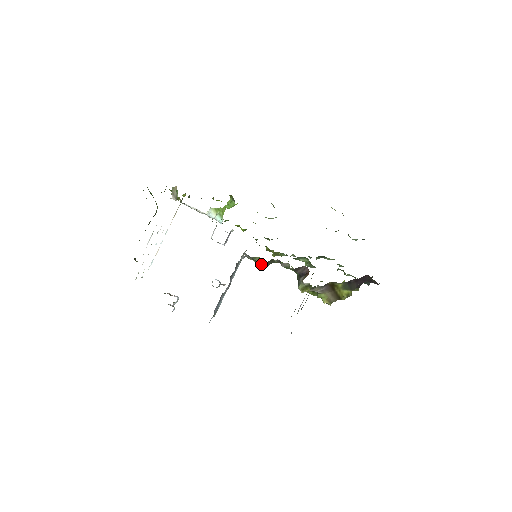
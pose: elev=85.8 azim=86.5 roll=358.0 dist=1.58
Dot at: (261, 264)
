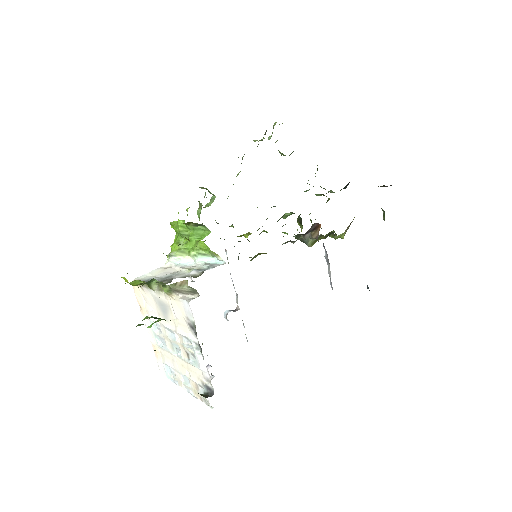
Dot at: occluded
